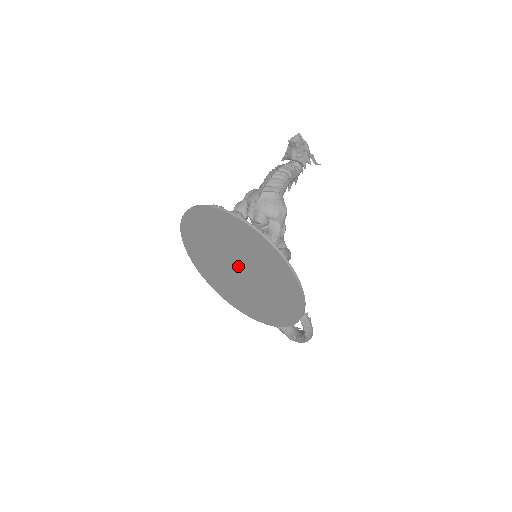
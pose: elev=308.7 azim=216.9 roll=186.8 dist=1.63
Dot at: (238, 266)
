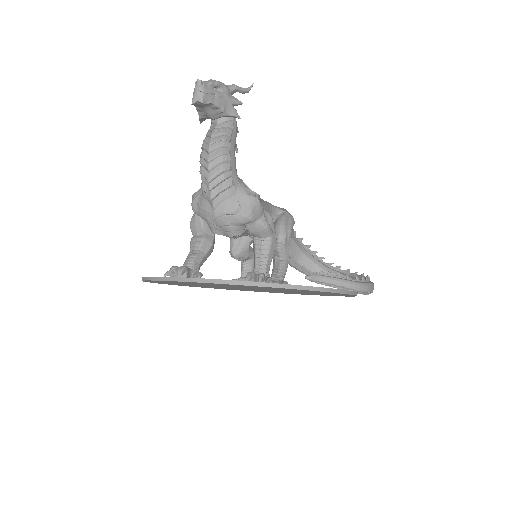
Dot at: occluded
